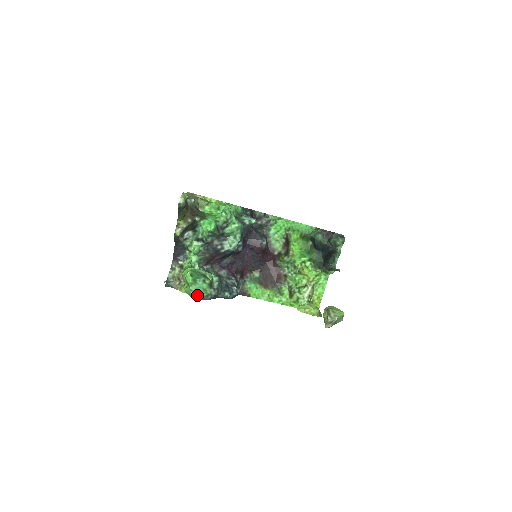
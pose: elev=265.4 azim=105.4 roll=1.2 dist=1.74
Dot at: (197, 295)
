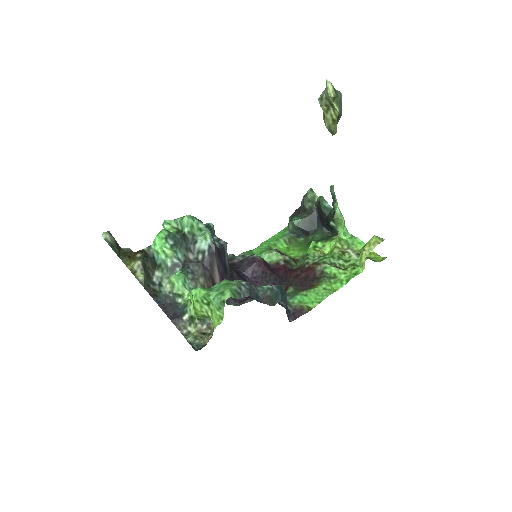
Dot at: (224, 291)
